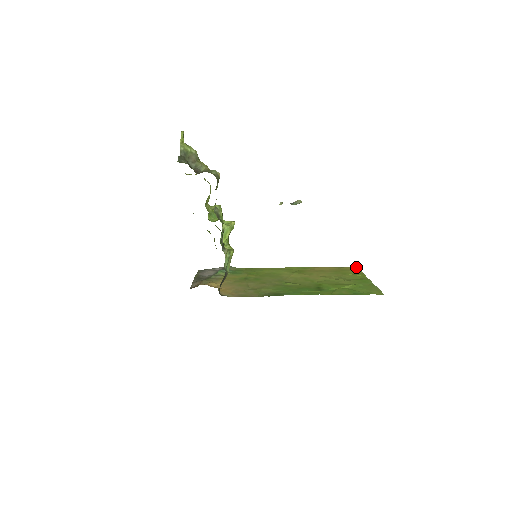
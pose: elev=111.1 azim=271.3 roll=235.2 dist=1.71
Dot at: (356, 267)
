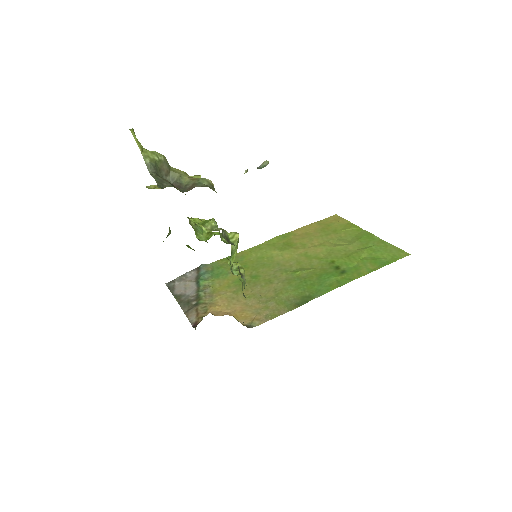
Dot at: (335, 215)
